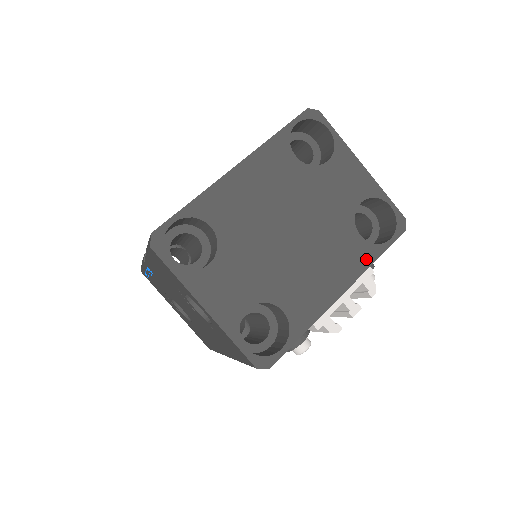
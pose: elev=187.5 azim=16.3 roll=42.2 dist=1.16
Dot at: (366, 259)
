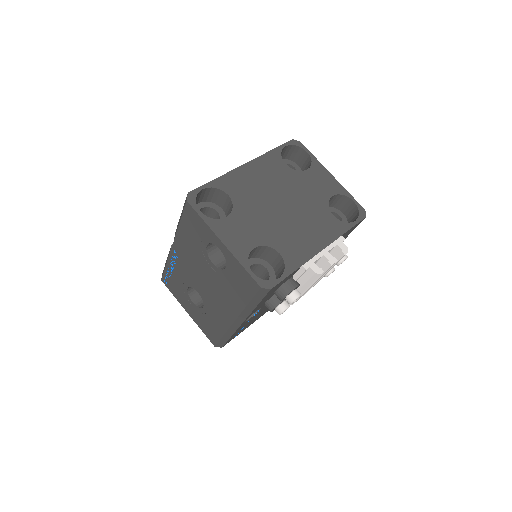
Dot at: (339, 230)
